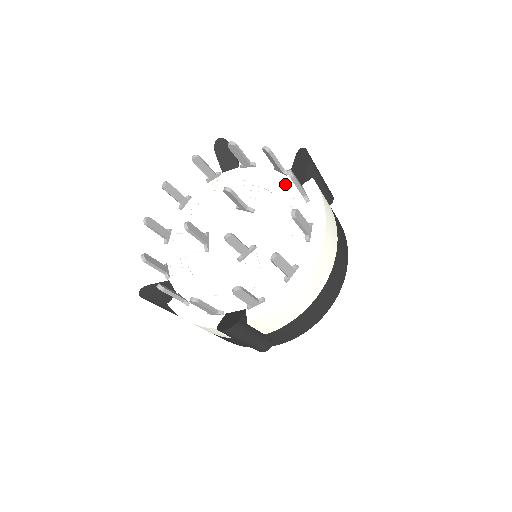
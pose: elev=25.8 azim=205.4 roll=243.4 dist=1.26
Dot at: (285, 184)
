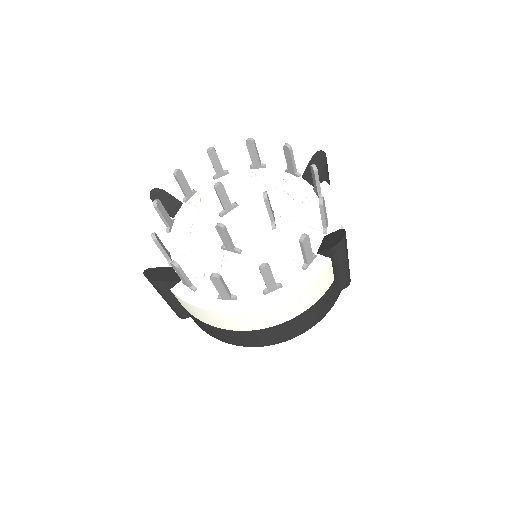
Dot at: (313, 238)
